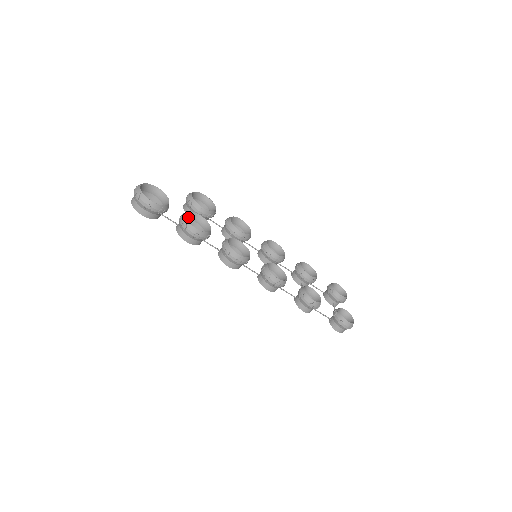
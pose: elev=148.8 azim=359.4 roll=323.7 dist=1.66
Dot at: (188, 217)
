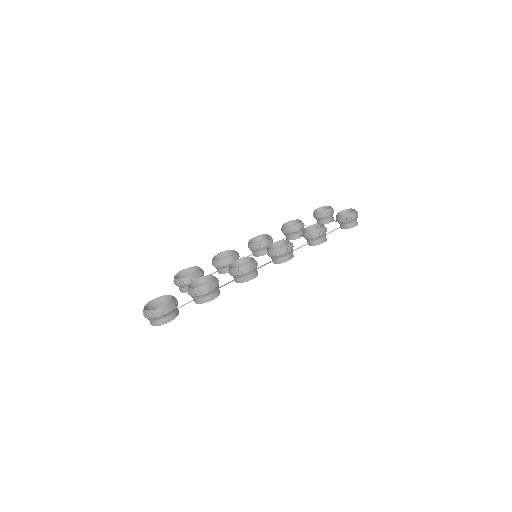
Dot at: occluded
